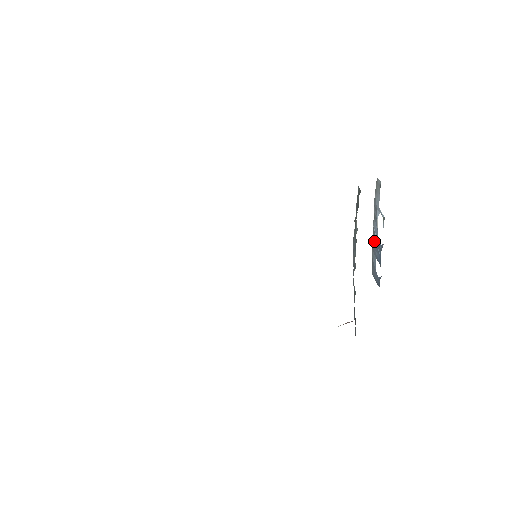
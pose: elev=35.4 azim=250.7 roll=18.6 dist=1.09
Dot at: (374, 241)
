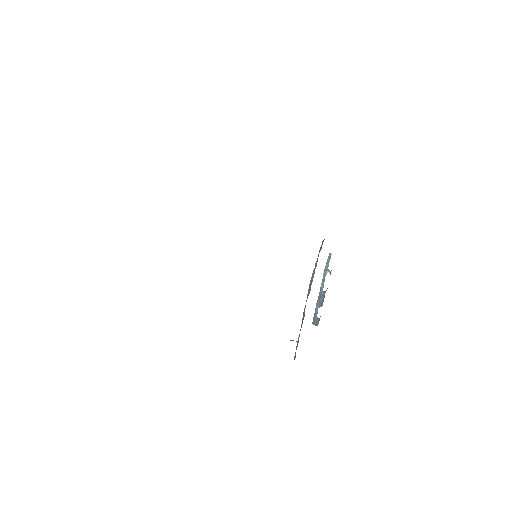
Dot at: (320, 296)
